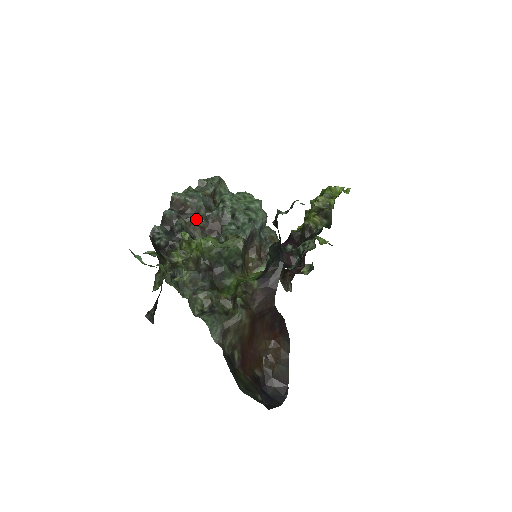
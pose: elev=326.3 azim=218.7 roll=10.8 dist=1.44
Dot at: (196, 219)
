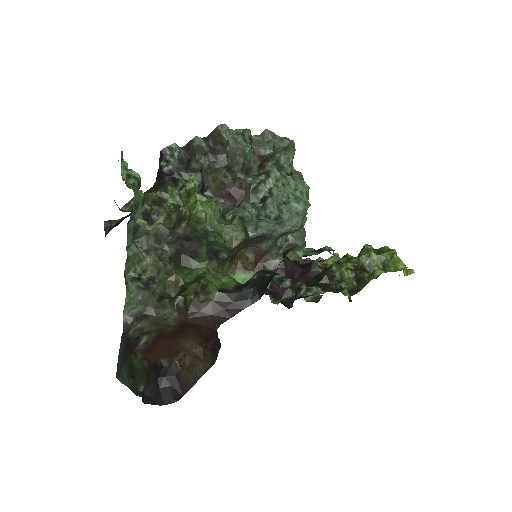
Dot at: (224, 171)
